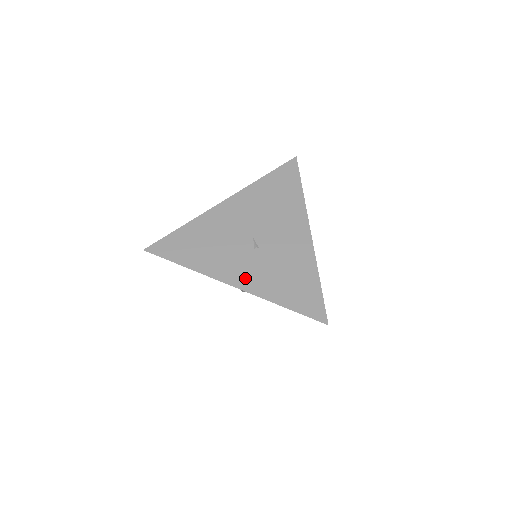
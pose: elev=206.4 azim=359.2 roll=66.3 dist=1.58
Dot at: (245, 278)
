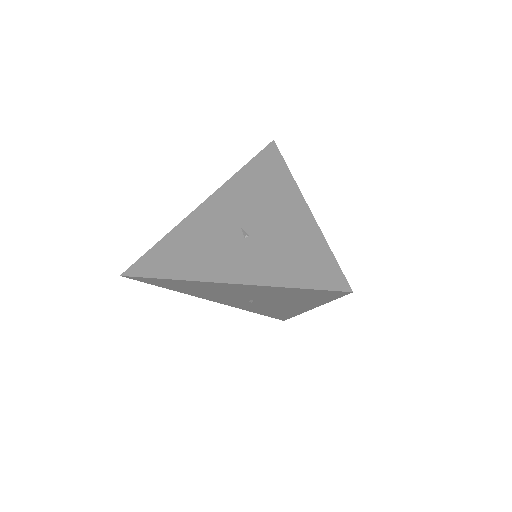
Dot at: (239, 270)
